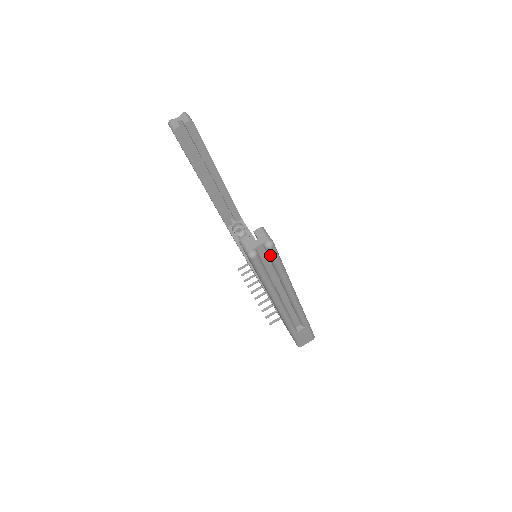
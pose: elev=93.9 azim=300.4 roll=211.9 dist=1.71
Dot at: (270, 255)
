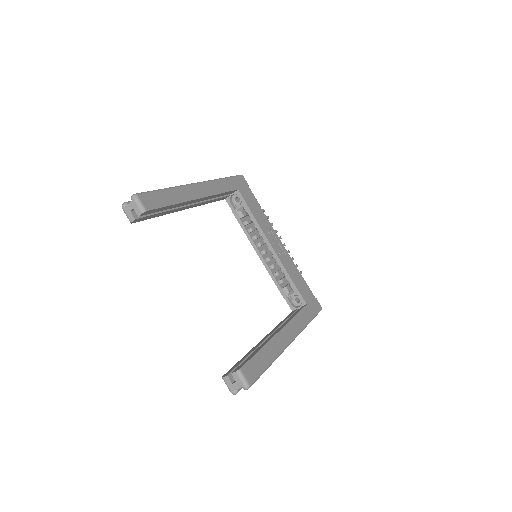
Dot at: occluded
